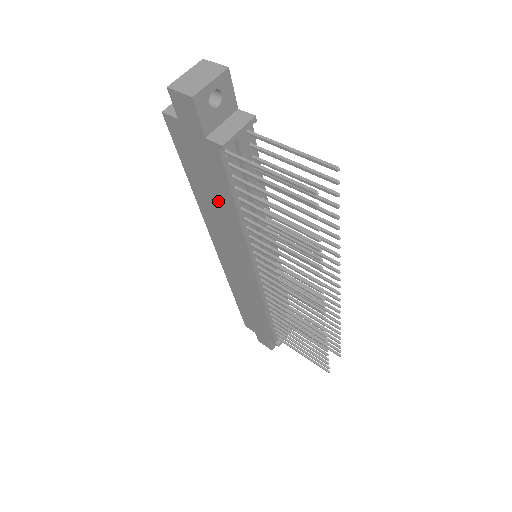
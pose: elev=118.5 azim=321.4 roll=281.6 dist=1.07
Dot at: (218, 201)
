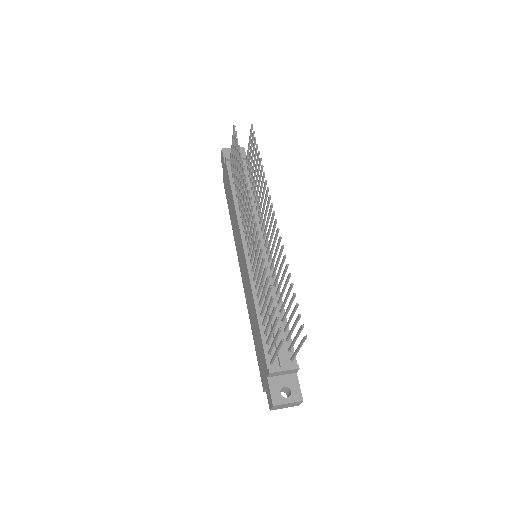
Dot at: occluded
